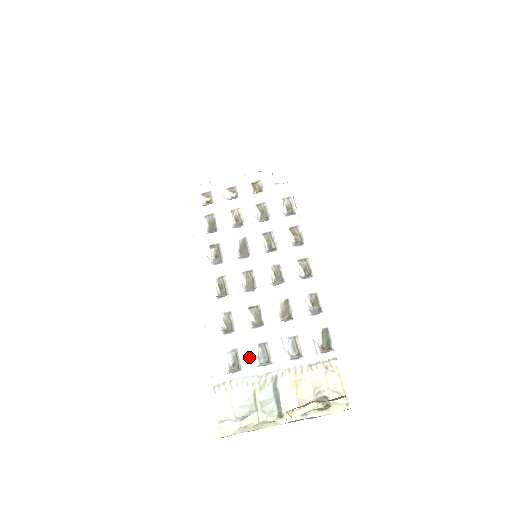
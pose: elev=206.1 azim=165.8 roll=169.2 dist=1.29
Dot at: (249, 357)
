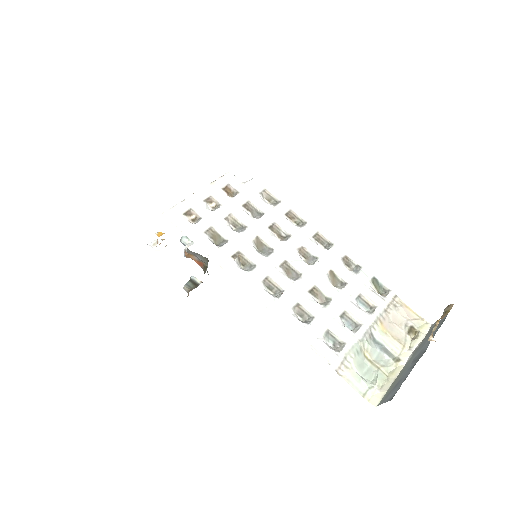
Dot at: (342, 330)
